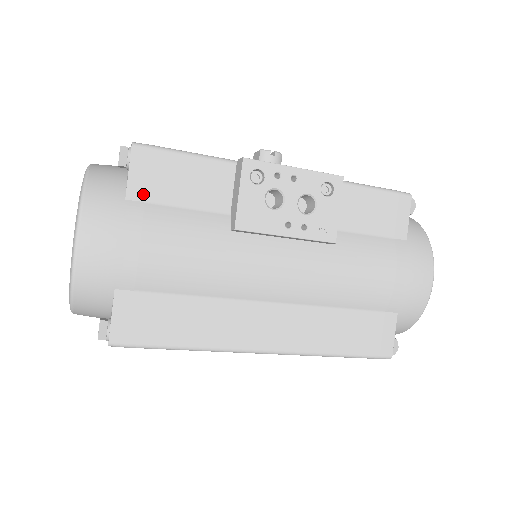
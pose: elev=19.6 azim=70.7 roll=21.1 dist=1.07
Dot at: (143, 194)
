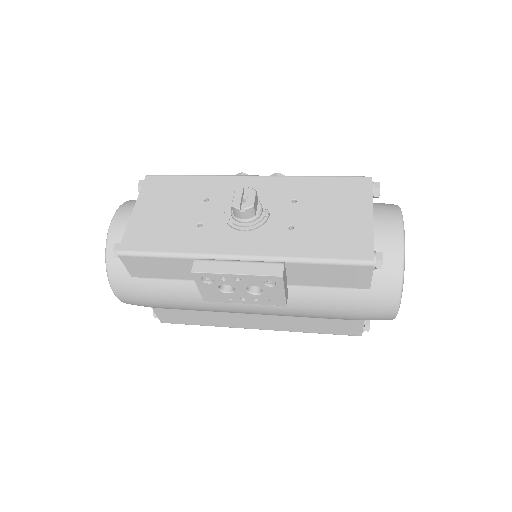
Dot at: (140, 275)
